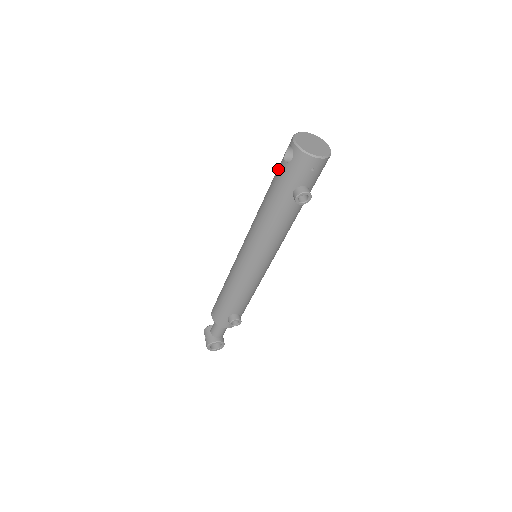
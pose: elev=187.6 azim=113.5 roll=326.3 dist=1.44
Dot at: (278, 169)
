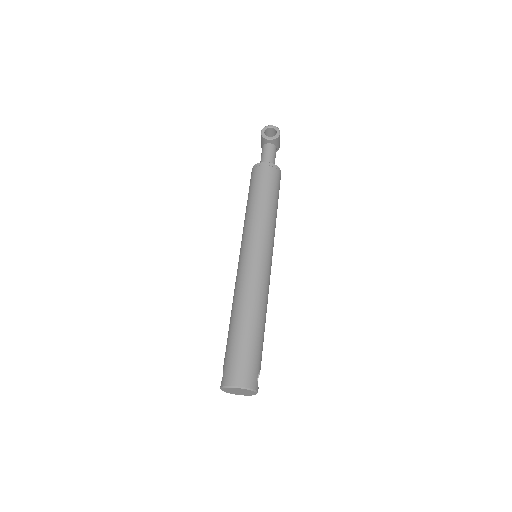
Dot at: (225, 354)
